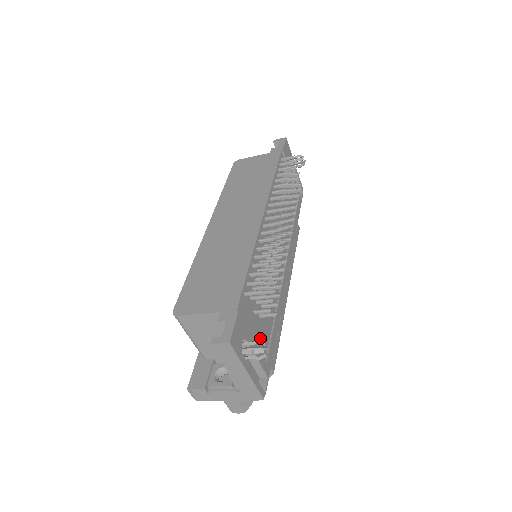
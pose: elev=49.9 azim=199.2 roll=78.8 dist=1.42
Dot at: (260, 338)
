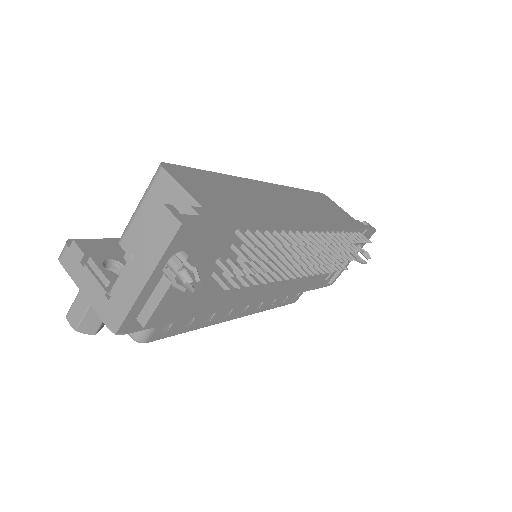
Dot at: occluded
